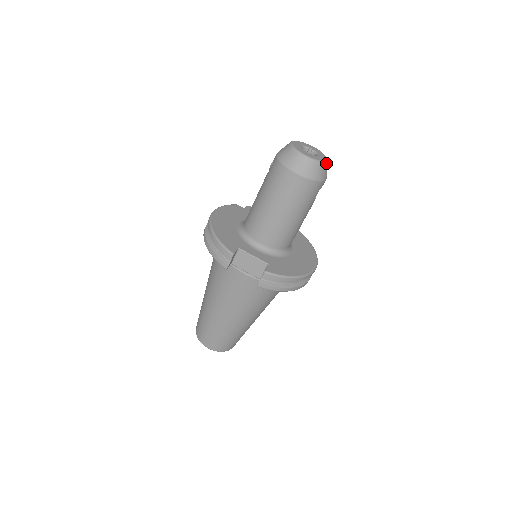
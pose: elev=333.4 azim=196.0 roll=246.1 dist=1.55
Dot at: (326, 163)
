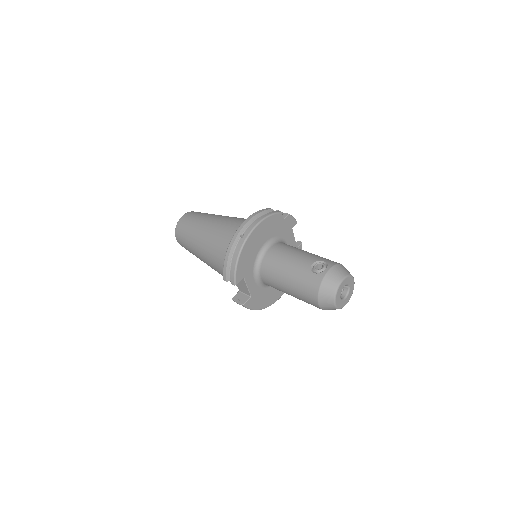
Dot at: occluded
